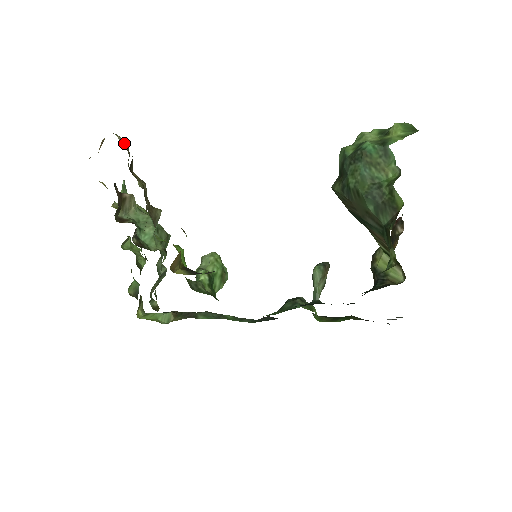
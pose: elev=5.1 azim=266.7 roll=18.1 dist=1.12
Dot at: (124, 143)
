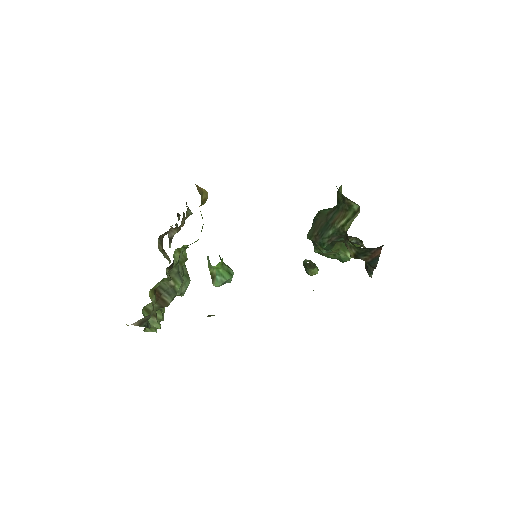
Dot at: occluded
